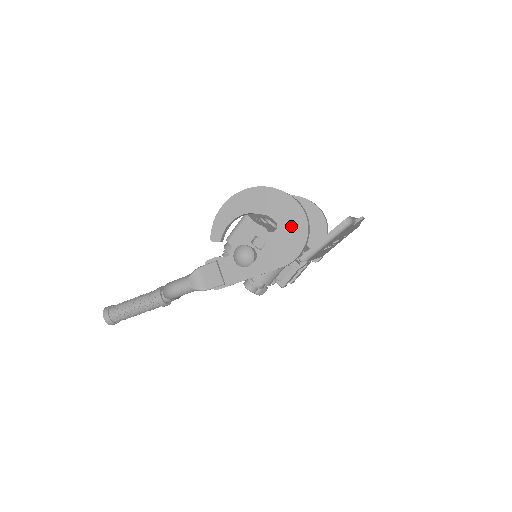
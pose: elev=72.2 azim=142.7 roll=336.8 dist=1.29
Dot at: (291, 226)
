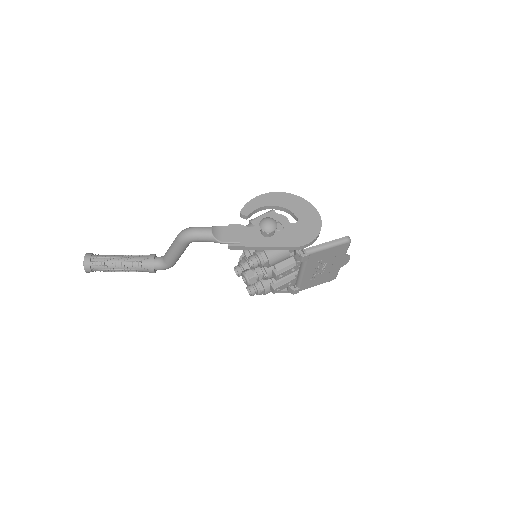
Dot at: (308, 224)
